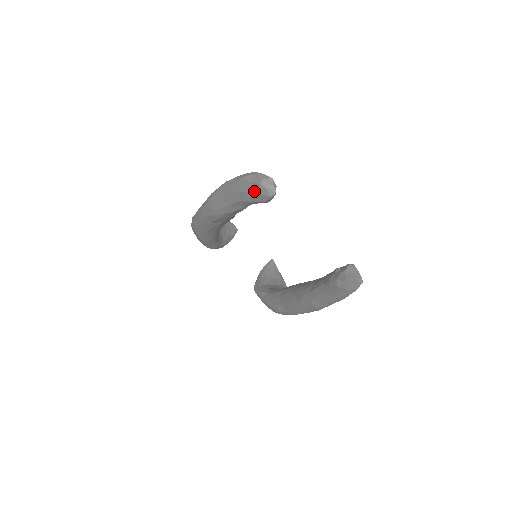
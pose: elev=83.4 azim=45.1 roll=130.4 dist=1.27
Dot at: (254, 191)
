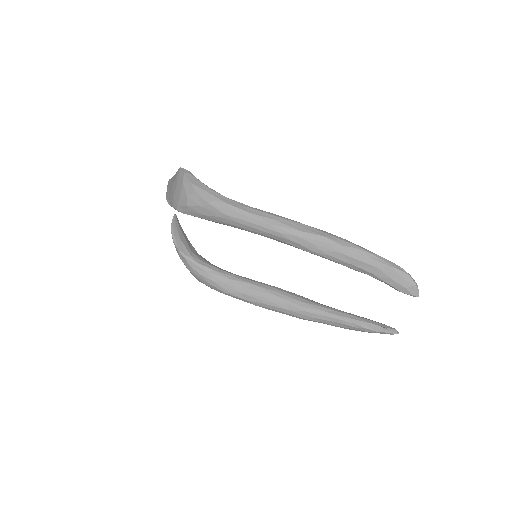
Dot at: (402, 284)
